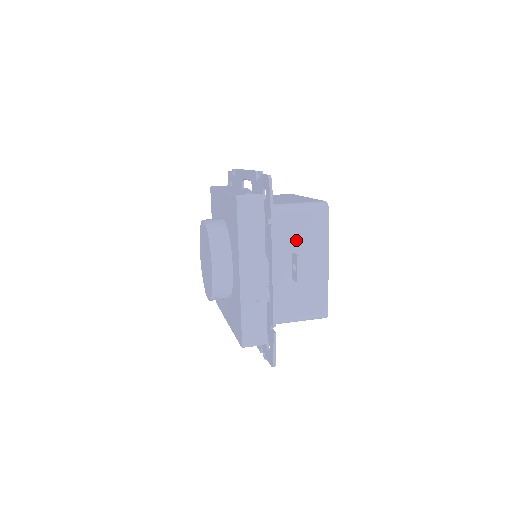
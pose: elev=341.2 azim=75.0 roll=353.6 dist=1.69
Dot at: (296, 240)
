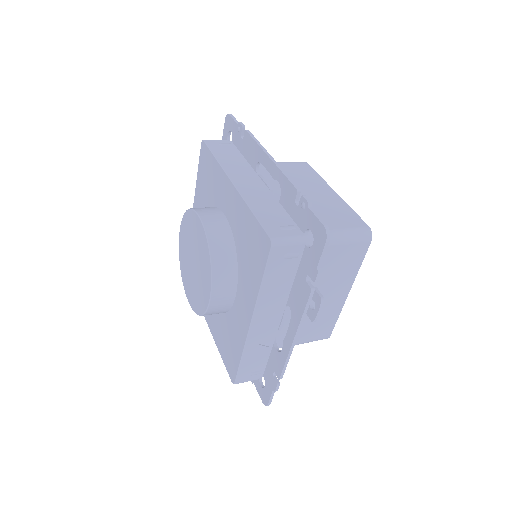
Dot at: (323, 274)
